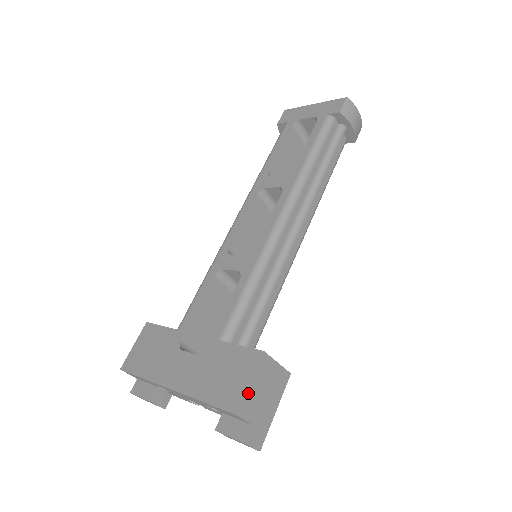
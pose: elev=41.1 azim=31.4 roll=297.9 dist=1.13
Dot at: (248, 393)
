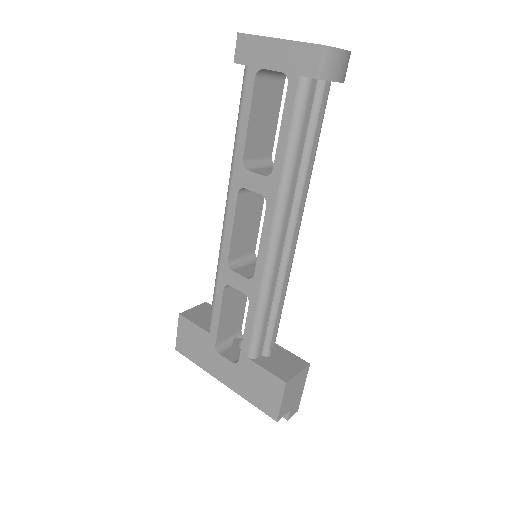
Dot at: (281, 407)
